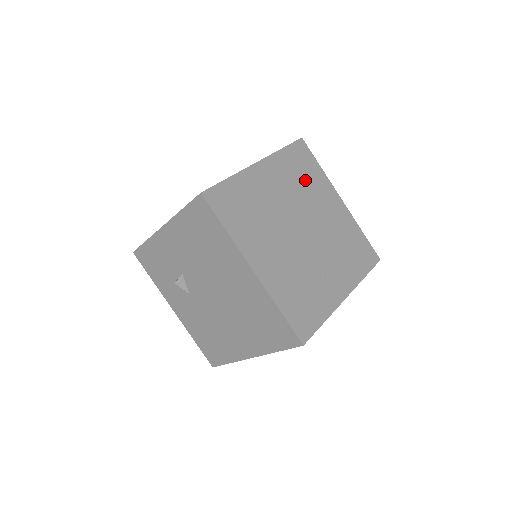
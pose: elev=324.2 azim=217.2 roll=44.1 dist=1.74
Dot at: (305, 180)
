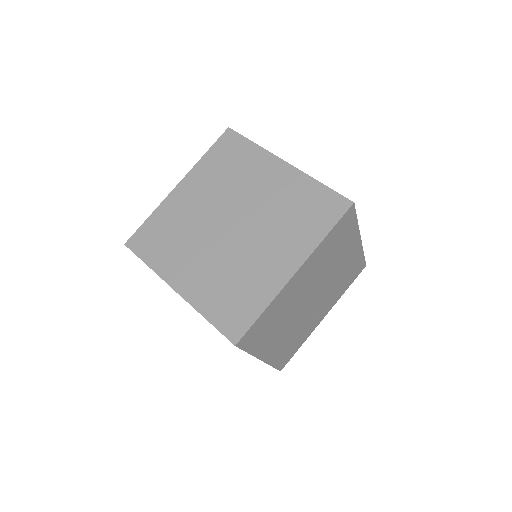
Dot at: (335, 250)
